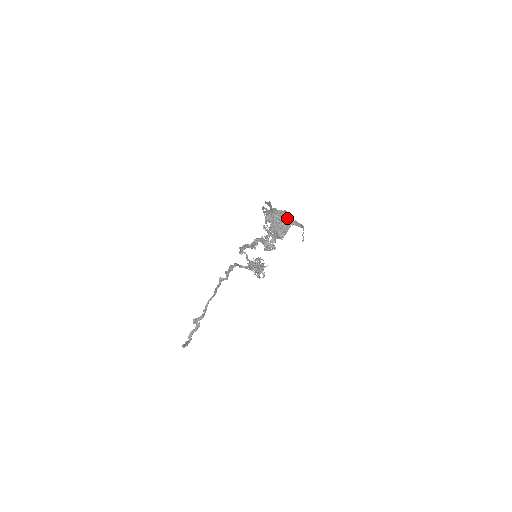
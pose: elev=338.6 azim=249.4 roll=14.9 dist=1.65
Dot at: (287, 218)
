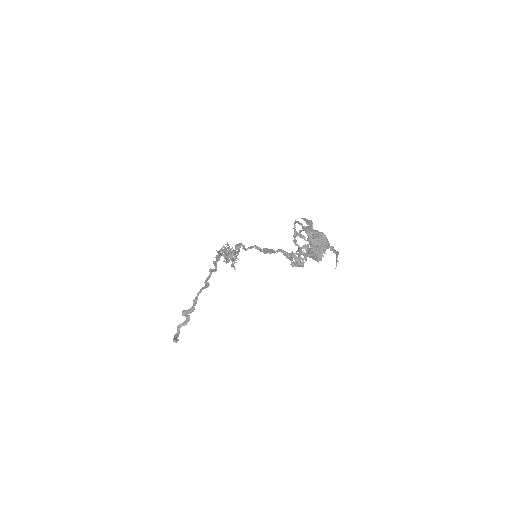
Dot at: (326, 242)
